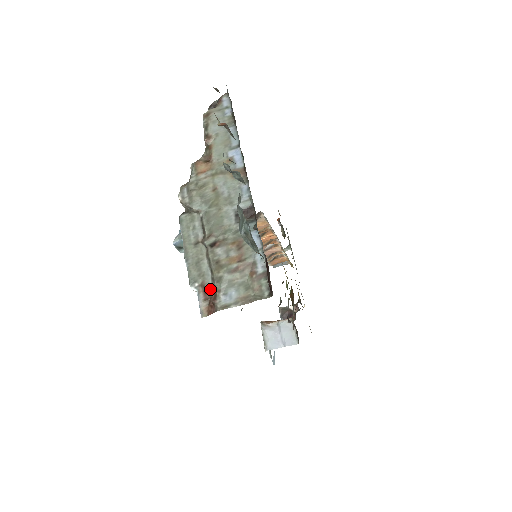
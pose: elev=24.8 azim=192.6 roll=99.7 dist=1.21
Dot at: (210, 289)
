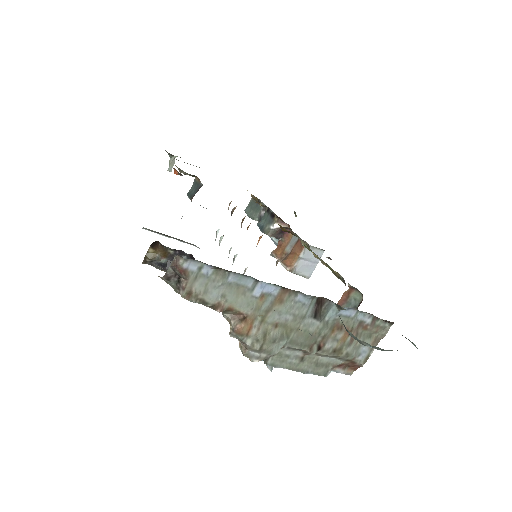
Dot at: (343, 363)
